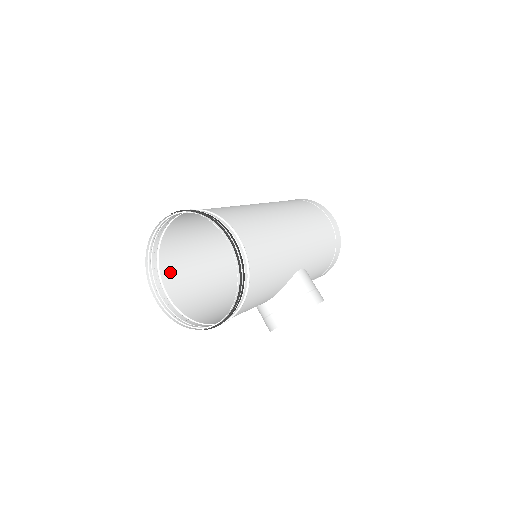
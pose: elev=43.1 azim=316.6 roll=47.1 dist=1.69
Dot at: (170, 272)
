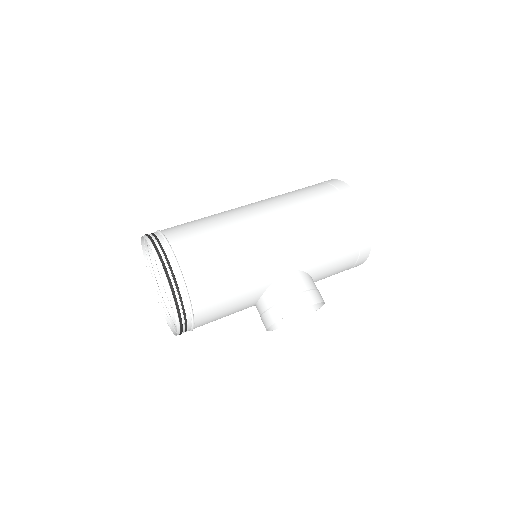
Dot at: occluded
